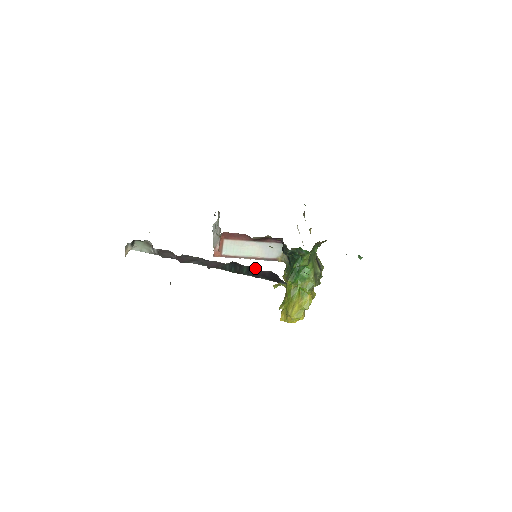
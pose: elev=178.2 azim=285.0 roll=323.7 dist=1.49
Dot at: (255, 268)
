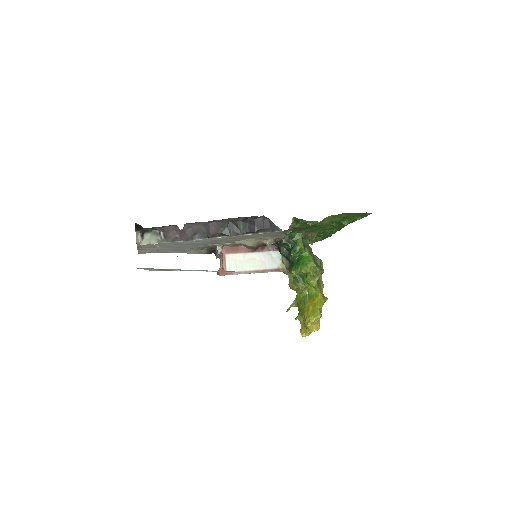
Dot at: (249, 218)
